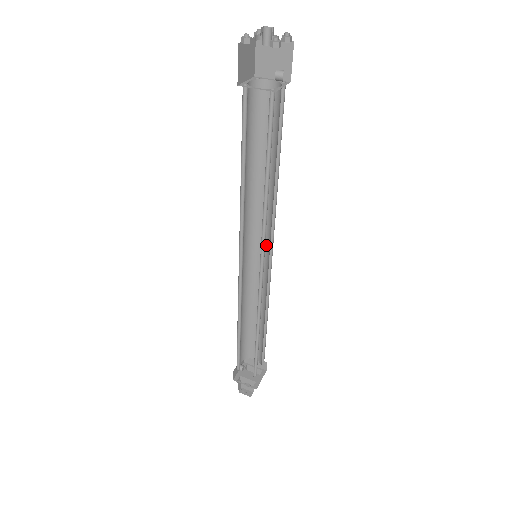
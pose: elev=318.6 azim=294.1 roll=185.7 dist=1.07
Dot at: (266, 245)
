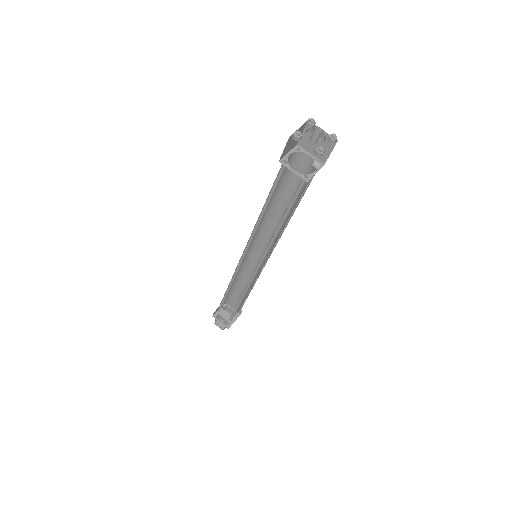
Dot at: occluded
